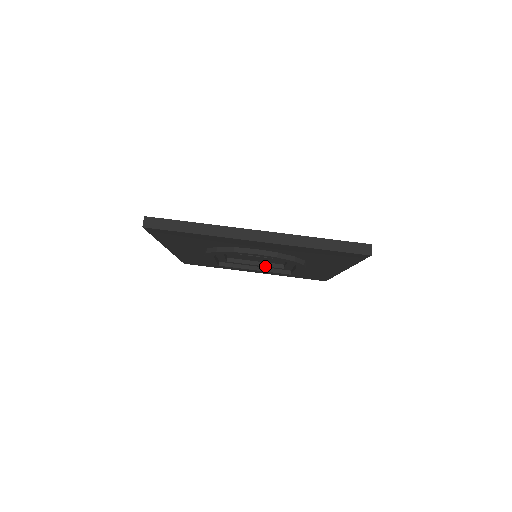
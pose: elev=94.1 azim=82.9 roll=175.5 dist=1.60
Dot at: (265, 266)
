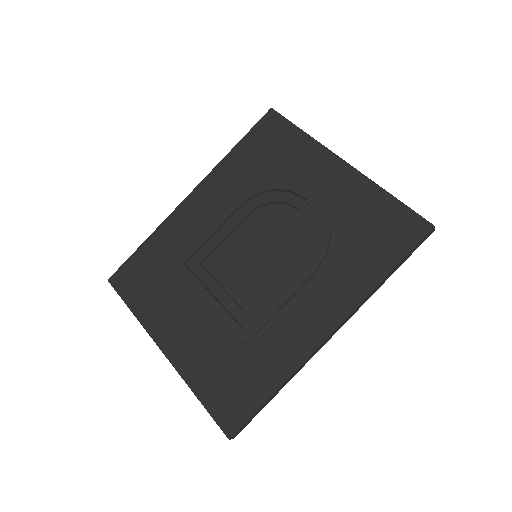
Dot at: (230, 297)
